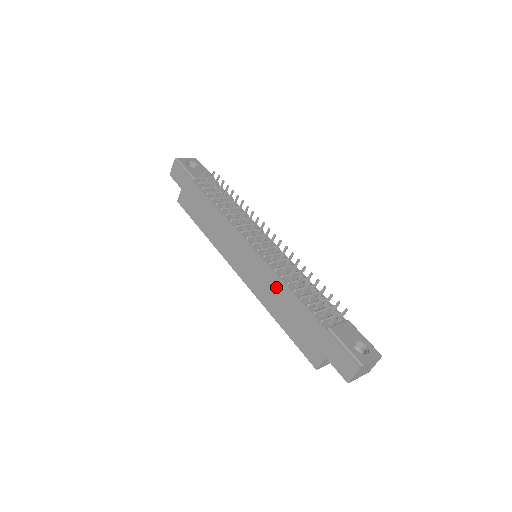
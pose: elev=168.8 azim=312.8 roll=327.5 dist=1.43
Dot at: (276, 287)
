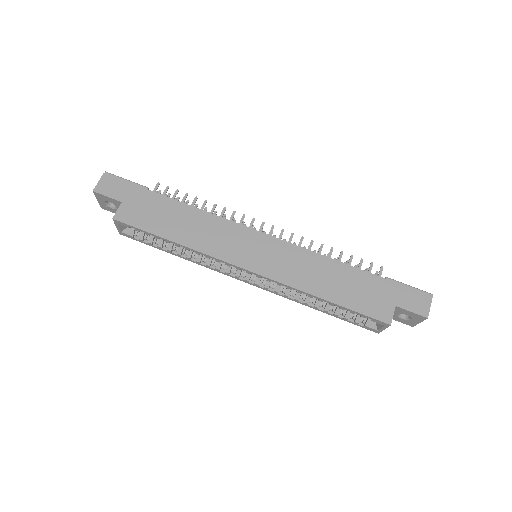
Dot at: (313, 263)
